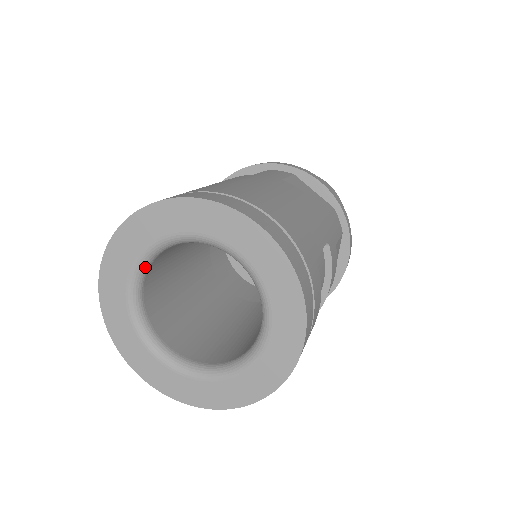
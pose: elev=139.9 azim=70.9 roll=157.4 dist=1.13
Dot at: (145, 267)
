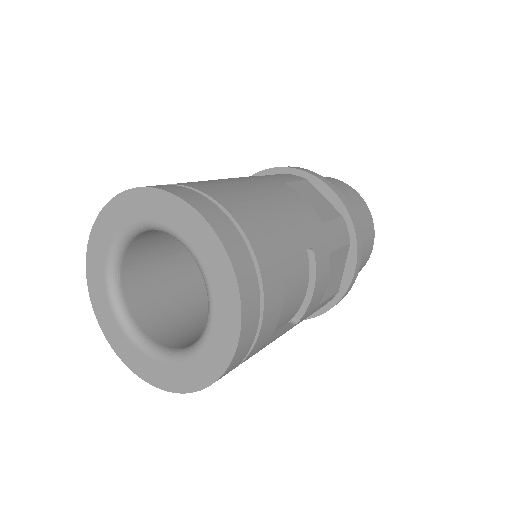
Dot at: (121, 249)
